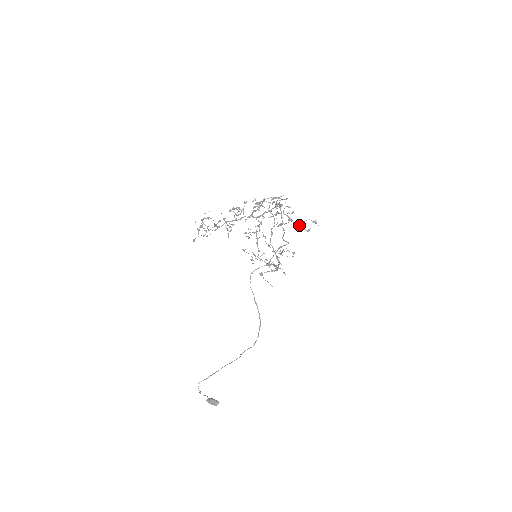
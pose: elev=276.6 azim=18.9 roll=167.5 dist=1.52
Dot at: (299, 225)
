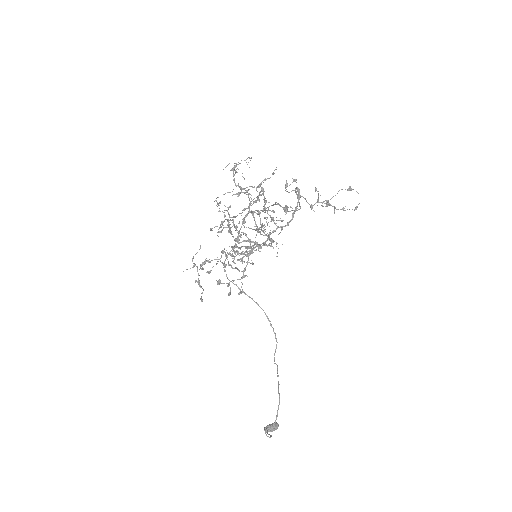
Dot at: (349, 209)
